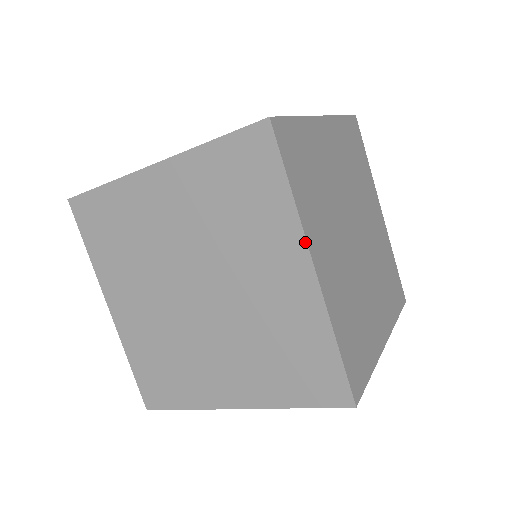
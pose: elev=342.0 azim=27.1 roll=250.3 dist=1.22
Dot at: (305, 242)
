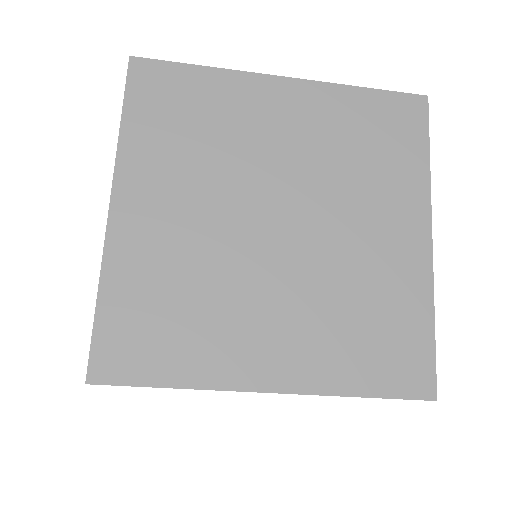
Dot at: (113, 177)
